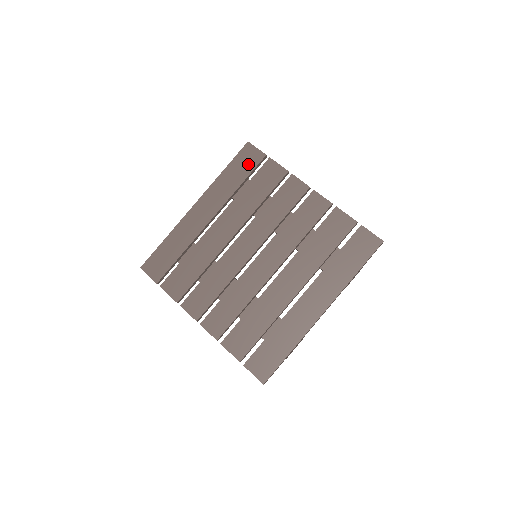
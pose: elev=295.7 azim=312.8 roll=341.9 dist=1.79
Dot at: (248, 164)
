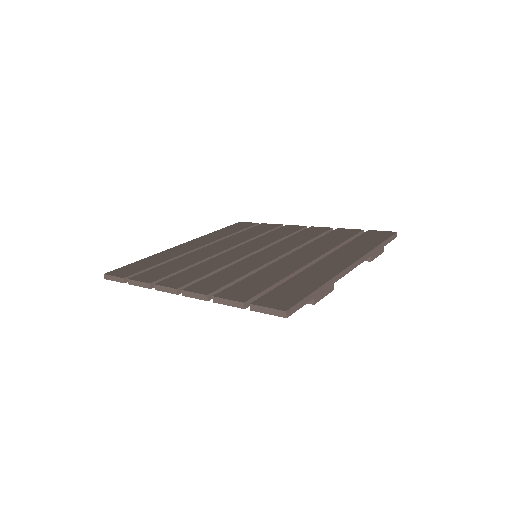
Dot at: (241, 227)
